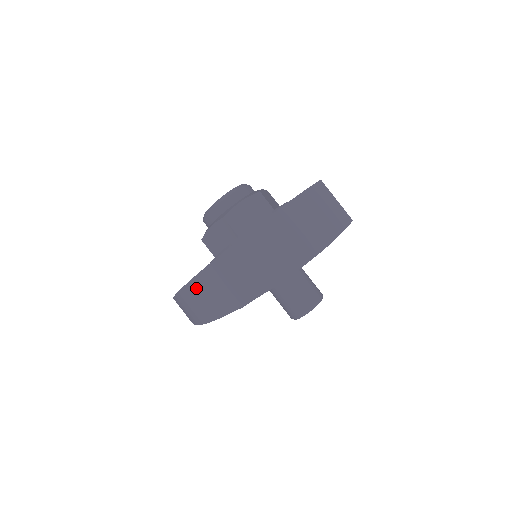
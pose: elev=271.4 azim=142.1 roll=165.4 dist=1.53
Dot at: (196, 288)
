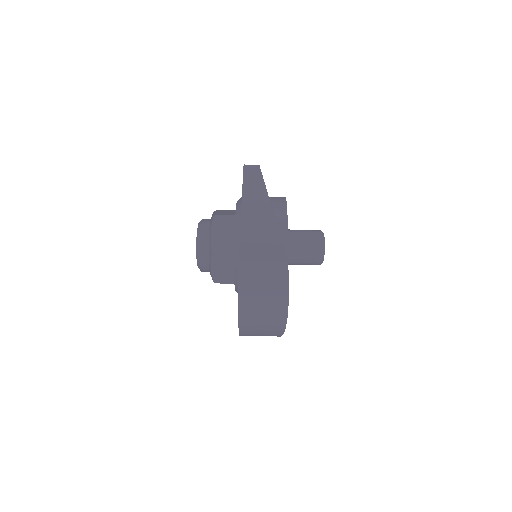
Dot at: occluded
